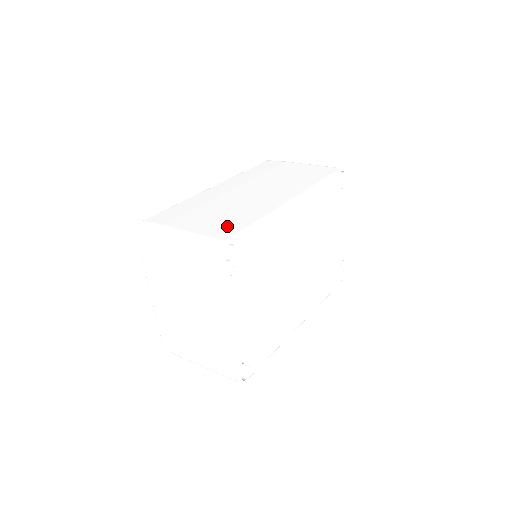
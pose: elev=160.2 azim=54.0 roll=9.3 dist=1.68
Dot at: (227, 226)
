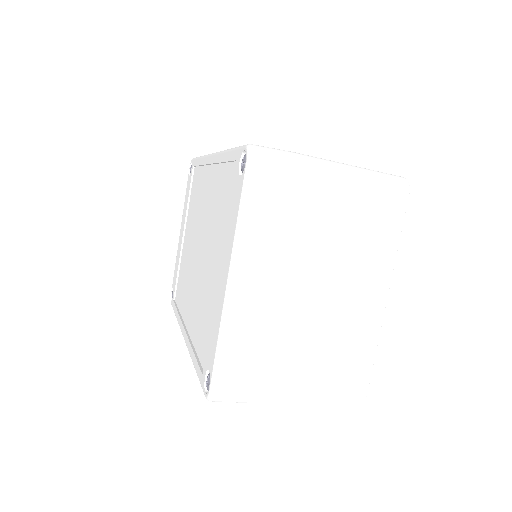
Dot at: occluded
